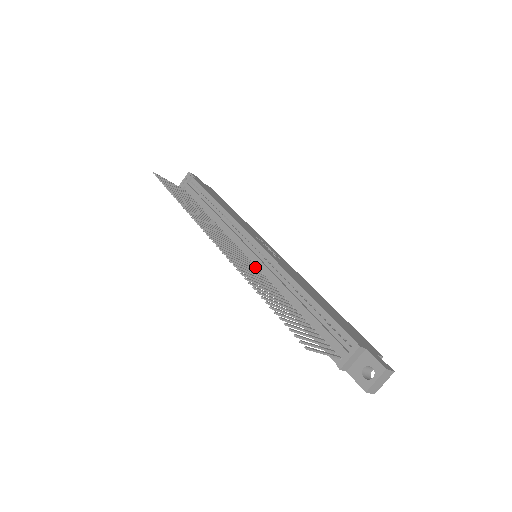
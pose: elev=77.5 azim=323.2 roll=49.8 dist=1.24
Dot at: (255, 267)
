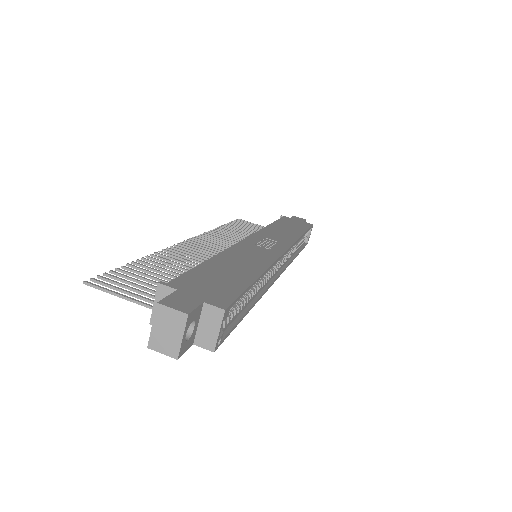
Dot at: occluded
